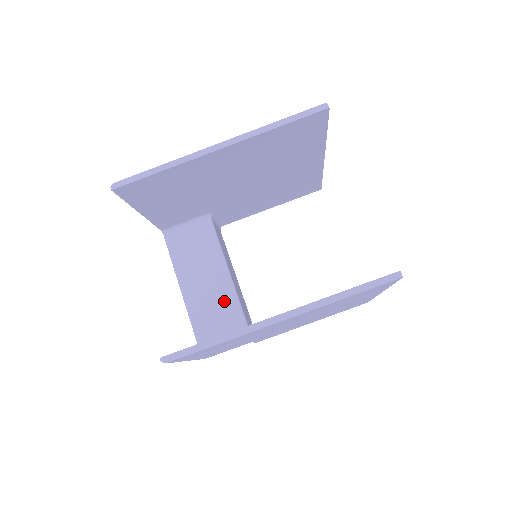
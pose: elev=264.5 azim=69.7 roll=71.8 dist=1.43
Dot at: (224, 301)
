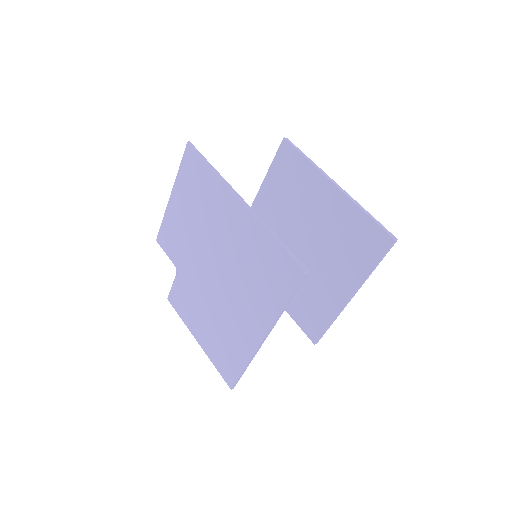
Dot at: occluded
